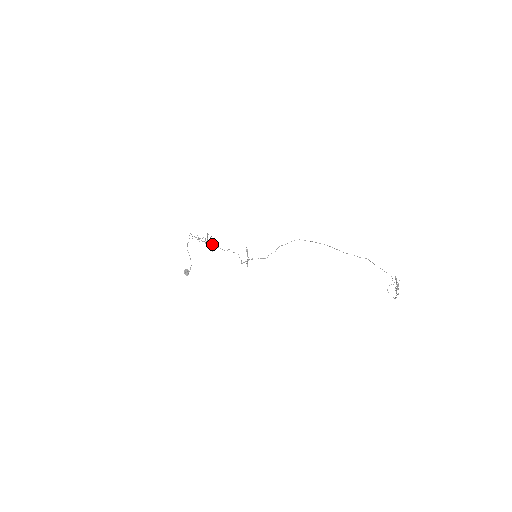
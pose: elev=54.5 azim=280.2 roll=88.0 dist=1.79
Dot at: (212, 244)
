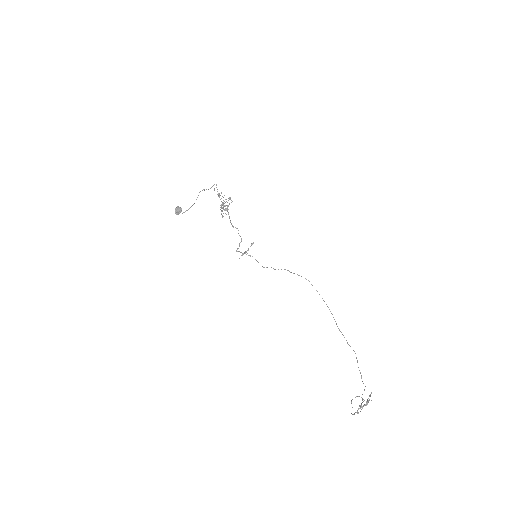
Dot at: (226, 210)
